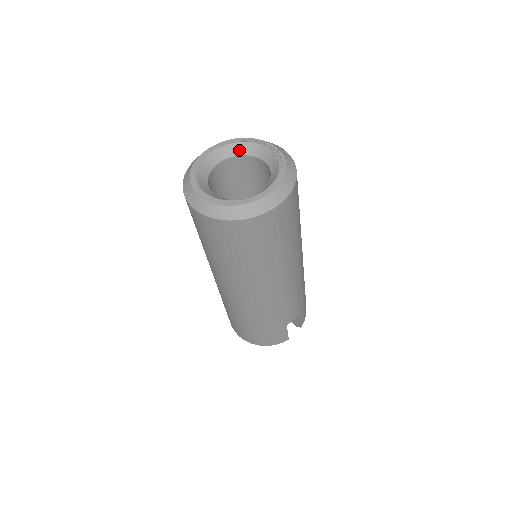
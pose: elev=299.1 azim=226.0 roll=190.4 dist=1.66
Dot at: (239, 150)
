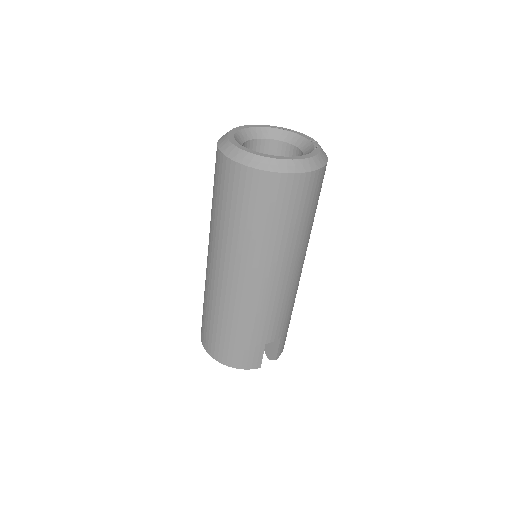
Dot at: (276, 135)
